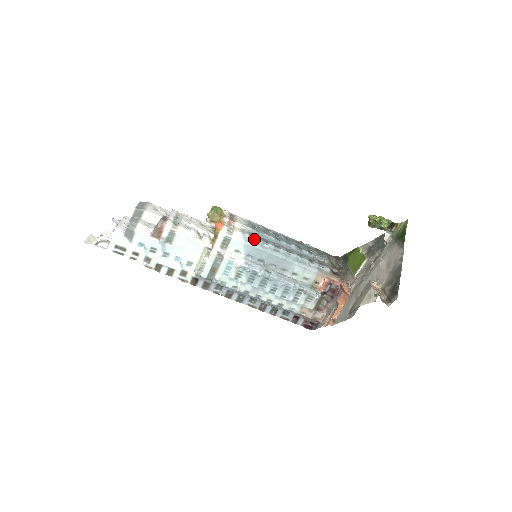
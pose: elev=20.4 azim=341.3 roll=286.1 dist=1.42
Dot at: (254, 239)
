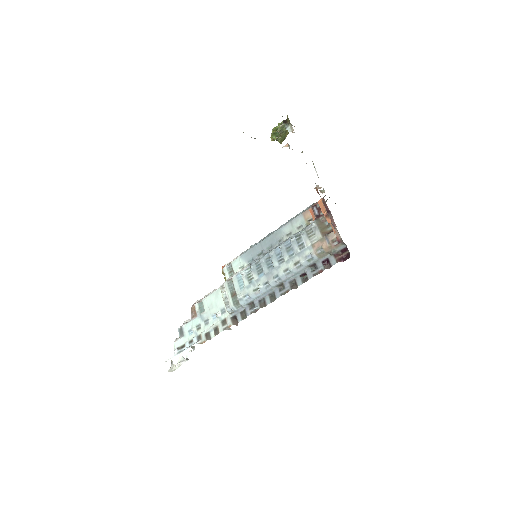
Dot at: (248, 249)
